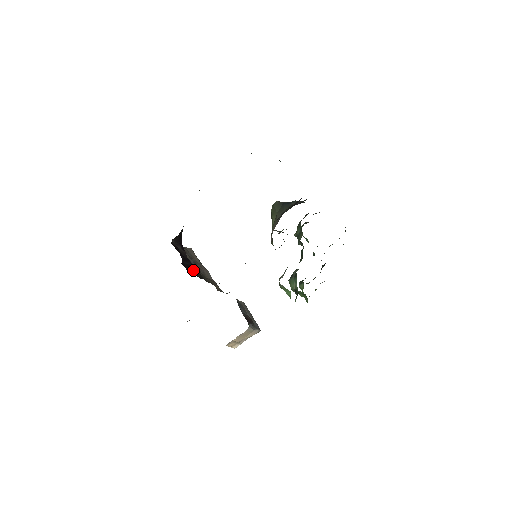
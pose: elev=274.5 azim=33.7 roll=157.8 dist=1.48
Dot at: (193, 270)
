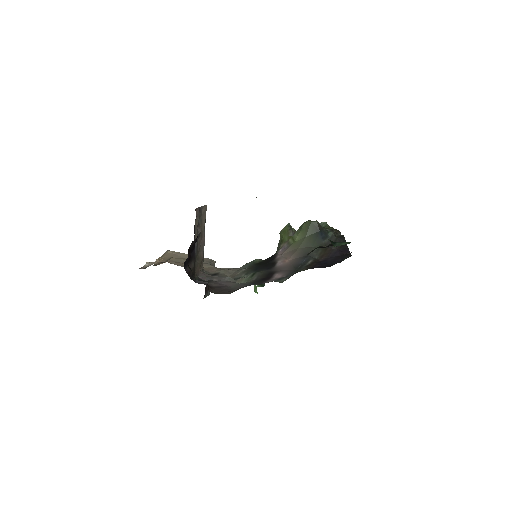
Dot at: (191, 264)
